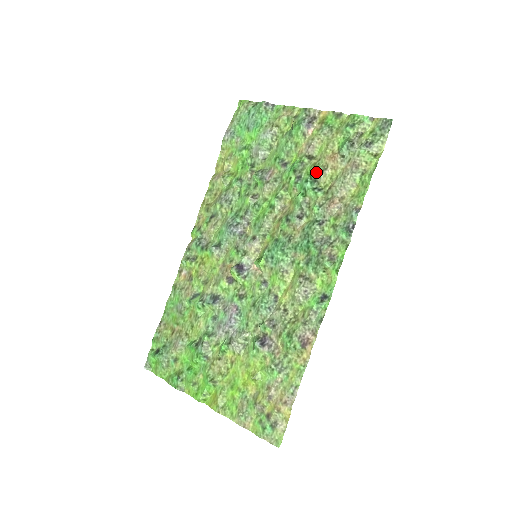
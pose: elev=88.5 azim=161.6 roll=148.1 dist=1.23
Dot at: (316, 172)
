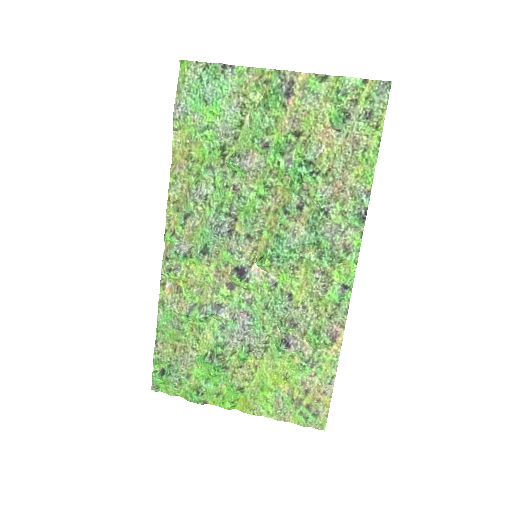
Dot at: (310, 153)
